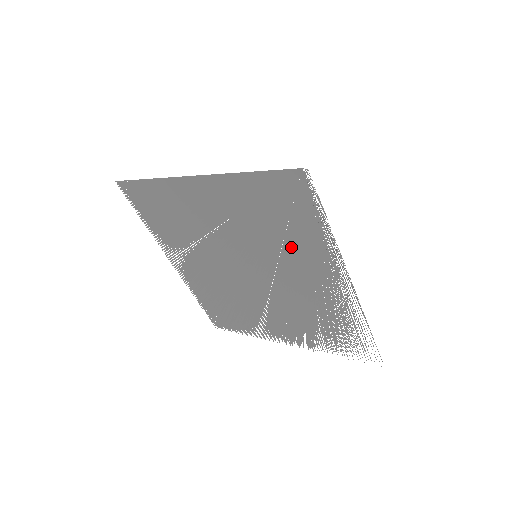
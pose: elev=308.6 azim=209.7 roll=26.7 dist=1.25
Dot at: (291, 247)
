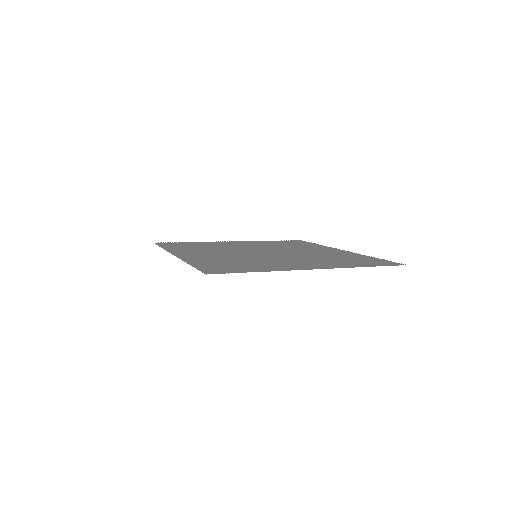
Dot at: (261, 263)
